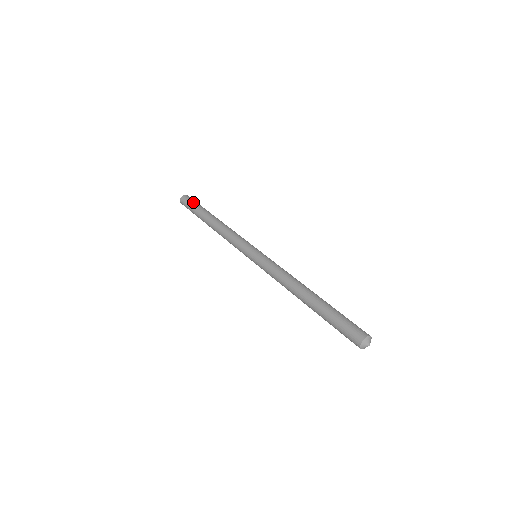
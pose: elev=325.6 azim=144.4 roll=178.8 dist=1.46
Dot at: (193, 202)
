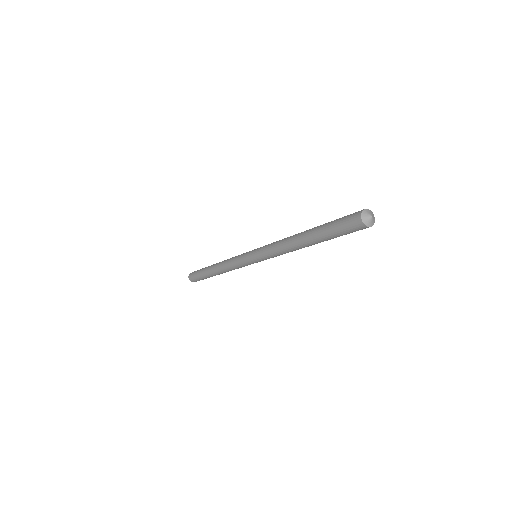
Dot at: (197, 271)
